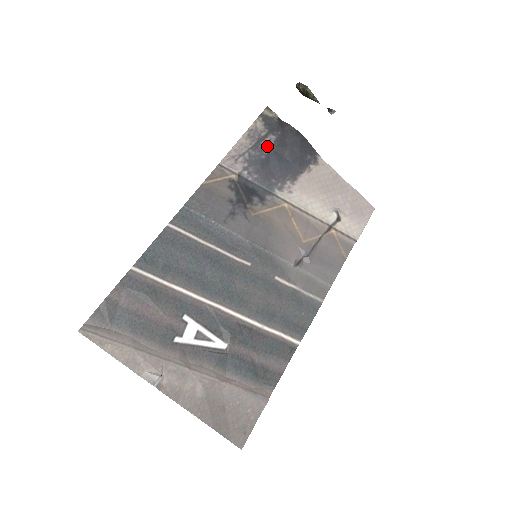
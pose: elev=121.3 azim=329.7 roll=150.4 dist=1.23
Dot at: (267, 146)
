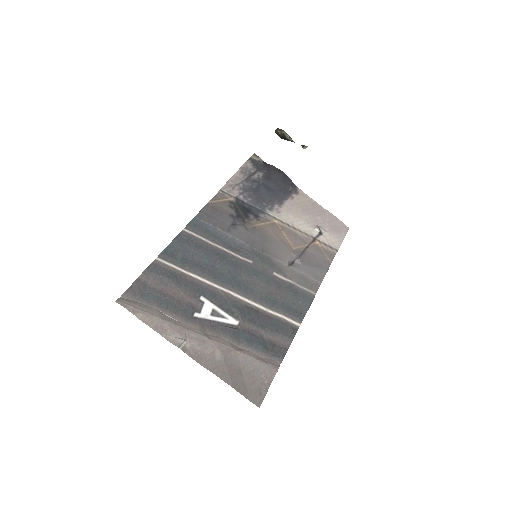
Dot at: (257, 179)
